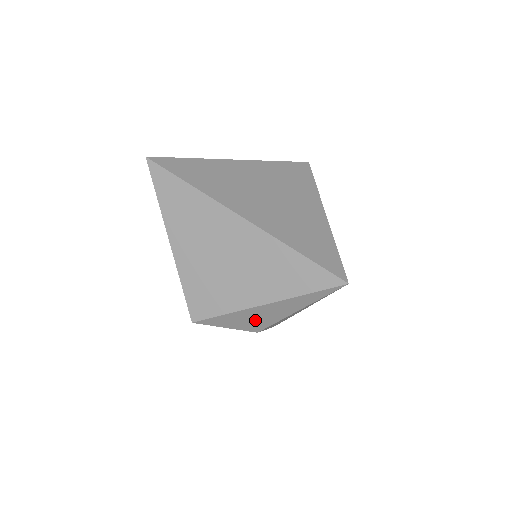
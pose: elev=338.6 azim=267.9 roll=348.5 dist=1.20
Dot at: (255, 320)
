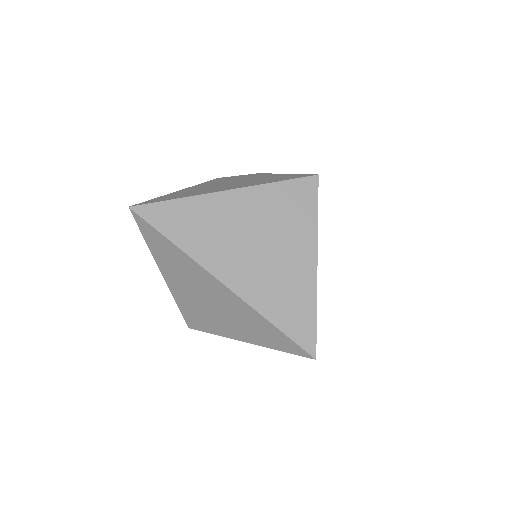
Dot at: occluded
